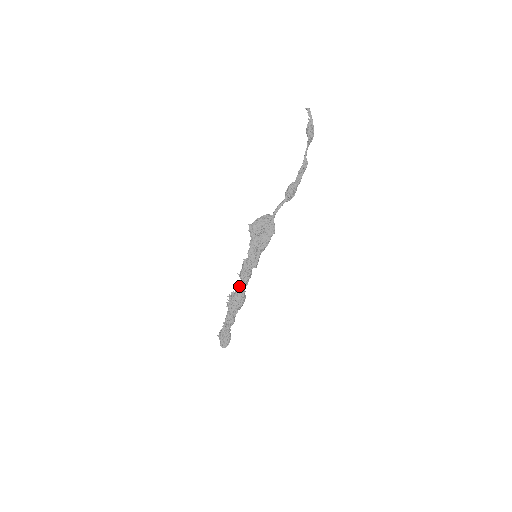
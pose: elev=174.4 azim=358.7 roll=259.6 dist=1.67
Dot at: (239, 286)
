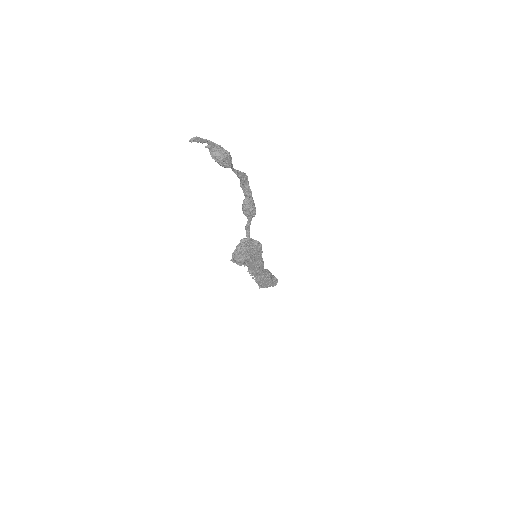
Dot at: (259, 278)
